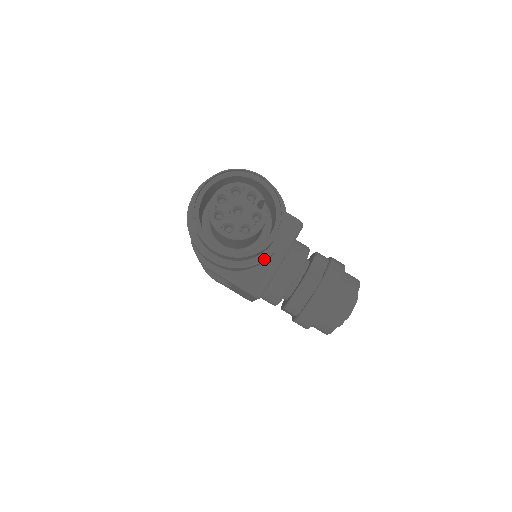
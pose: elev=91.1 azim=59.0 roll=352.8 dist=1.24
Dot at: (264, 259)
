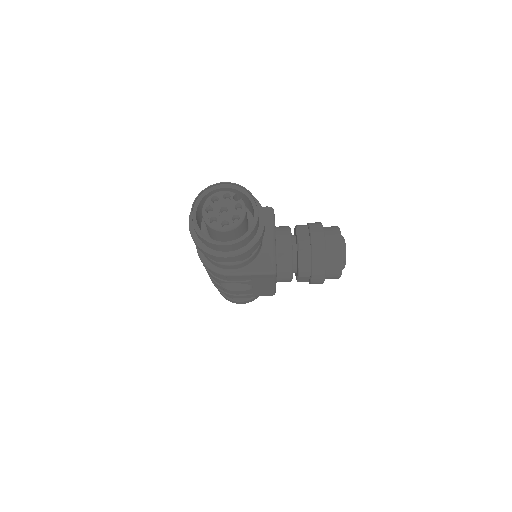
Dot at: (260, 235)
